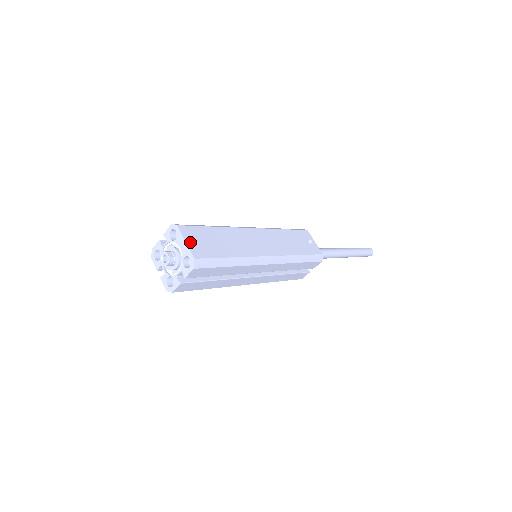
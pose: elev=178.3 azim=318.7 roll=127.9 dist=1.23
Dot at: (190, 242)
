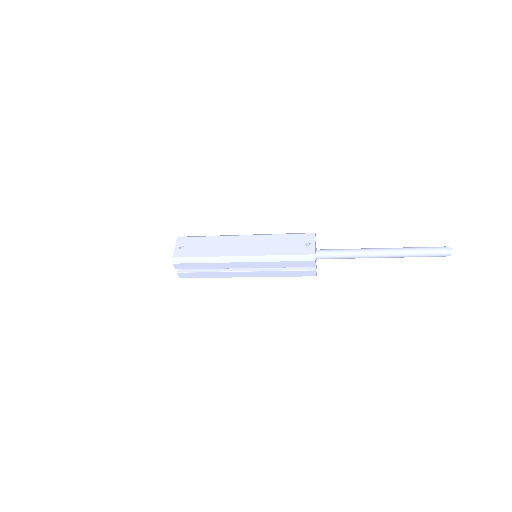
Dot at: (178, 247)
